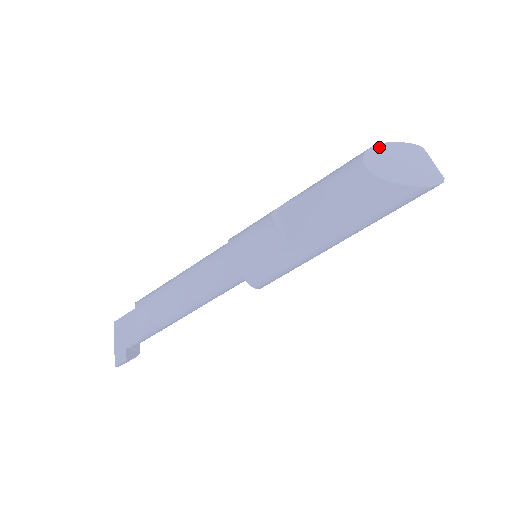
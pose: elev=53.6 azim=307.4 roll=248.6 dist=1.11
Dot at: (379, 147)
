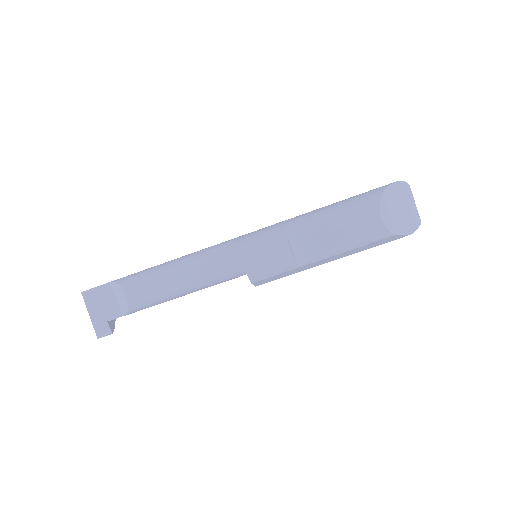
Dot at: (387, 192)
